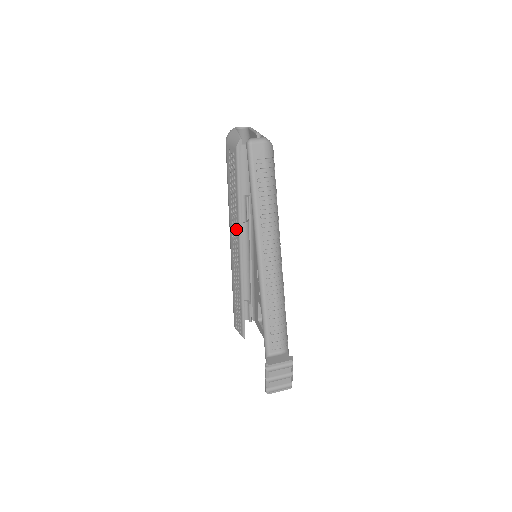
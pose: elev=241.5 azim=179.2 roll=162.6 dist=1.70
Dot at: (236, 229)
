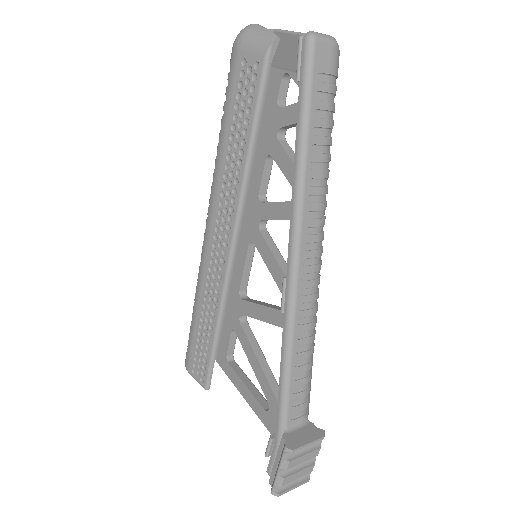
Dot at: (230, 207)
